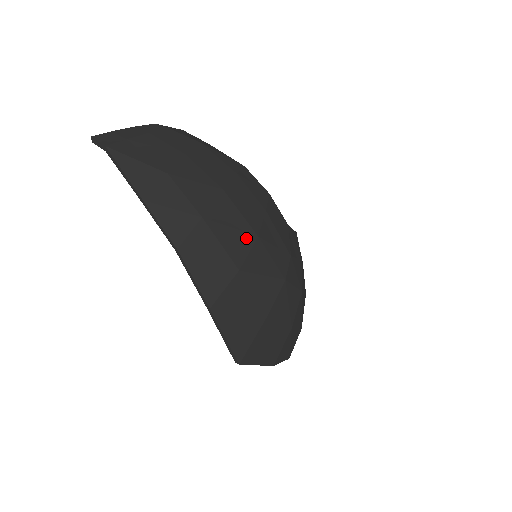
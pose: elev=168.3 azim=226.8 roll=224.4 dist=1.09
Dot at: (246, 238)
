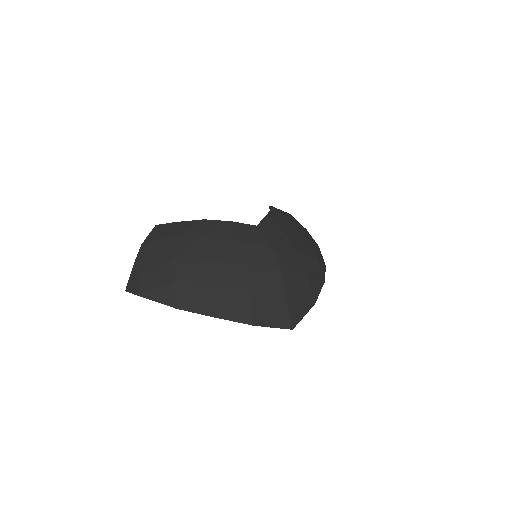
Dot at: (239, 274)
